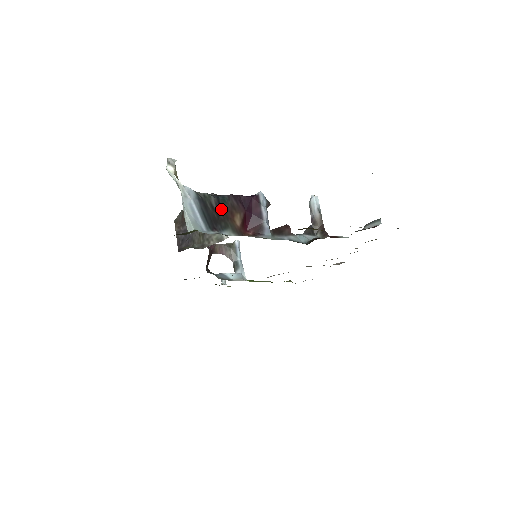
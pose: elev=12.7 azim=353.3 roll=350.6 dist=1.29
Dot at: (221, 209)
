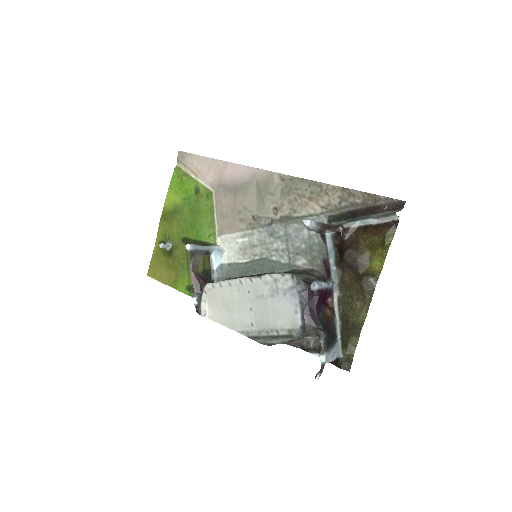
Dot at: (326, 327)
